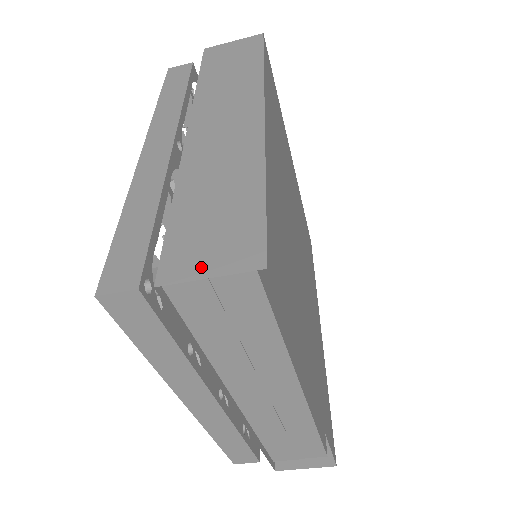
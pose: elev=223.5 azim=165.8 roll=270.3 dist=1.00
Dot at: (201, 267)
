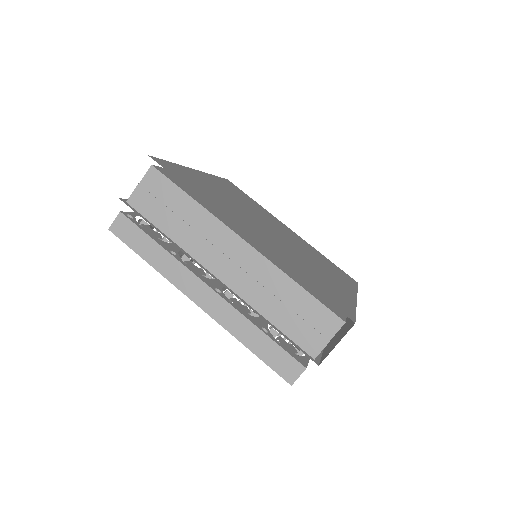
Dot at: occluded
